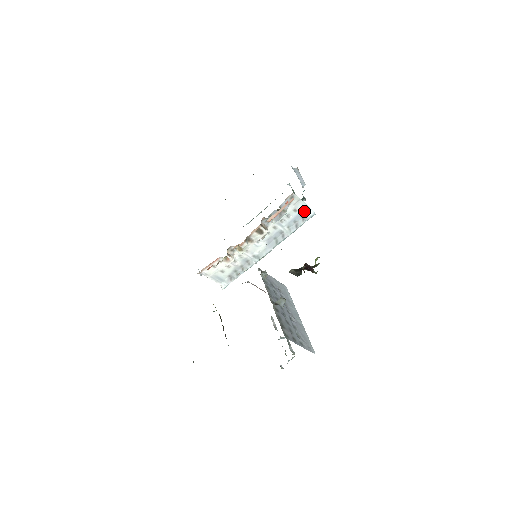
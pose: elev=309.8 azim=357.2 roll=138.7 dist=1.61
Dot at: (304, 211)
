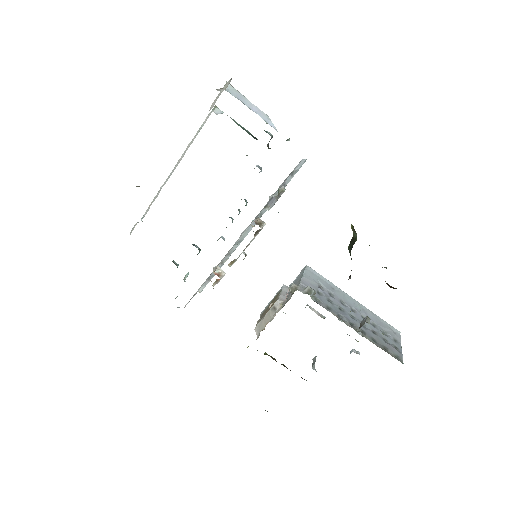
Dot at: occluded
